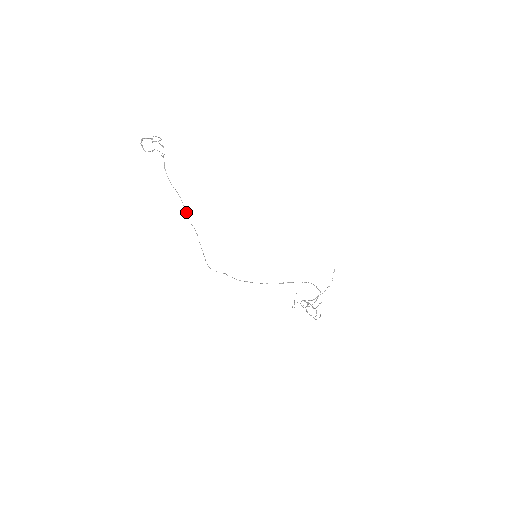
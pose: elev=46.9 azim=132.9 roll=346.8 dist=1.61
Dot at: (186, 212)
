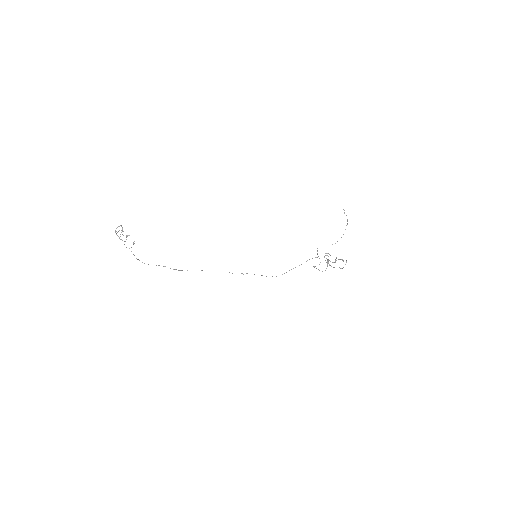
Dot at: (178, 270)
